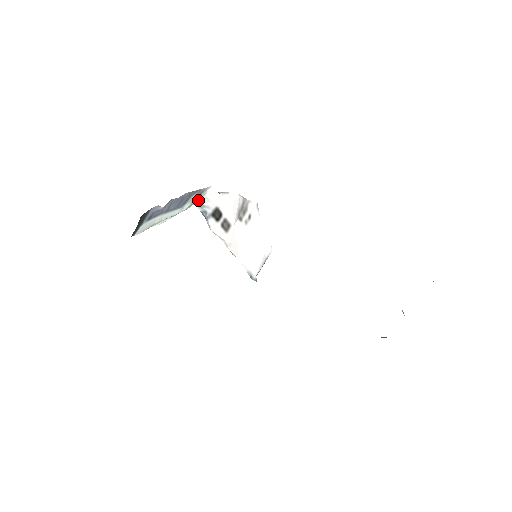
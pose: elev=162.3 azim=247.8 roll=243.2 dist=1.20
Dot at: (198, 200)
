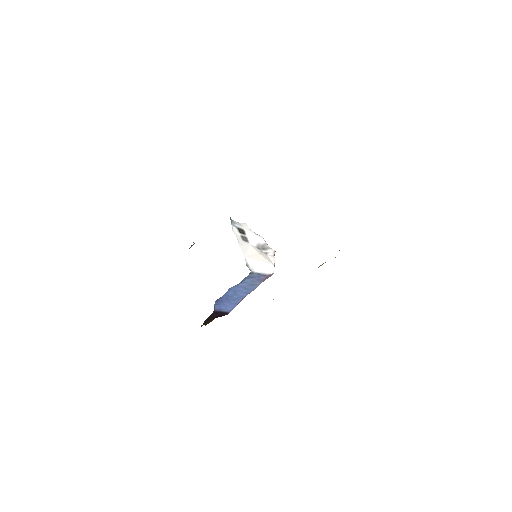
Dot at: occluded
